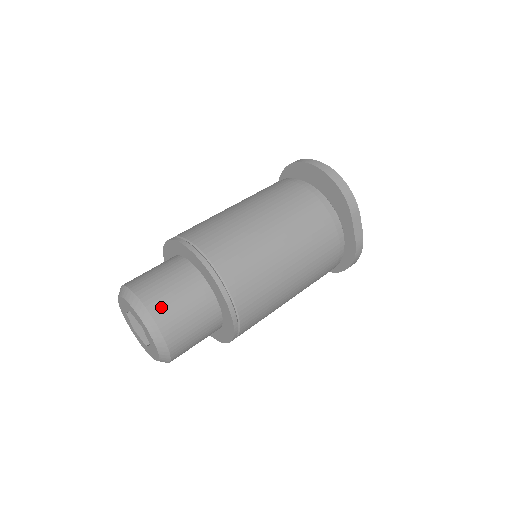
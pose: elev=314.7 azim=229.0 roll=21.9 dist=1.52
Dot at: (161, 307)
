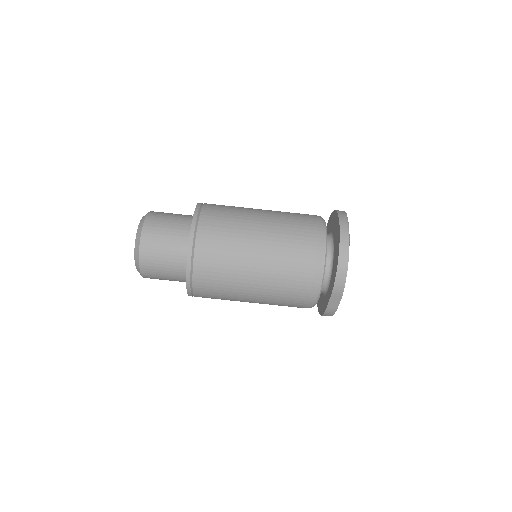
Dot at: (149, 251)
